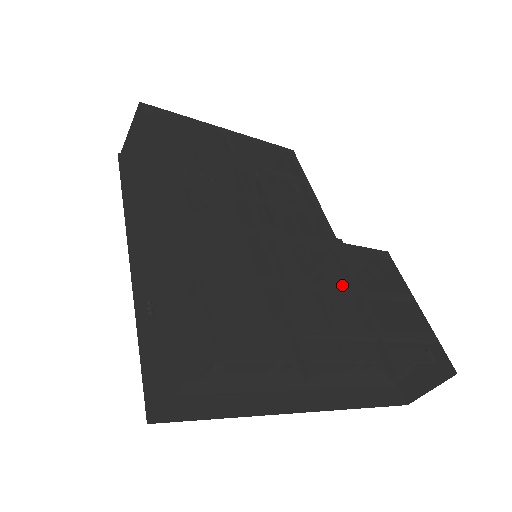
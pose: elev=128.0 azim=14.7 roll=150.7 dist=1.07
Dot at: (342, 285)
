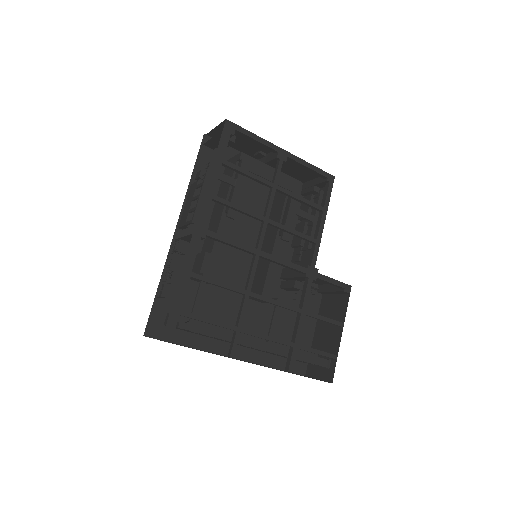
Dot at: (317, 284)
